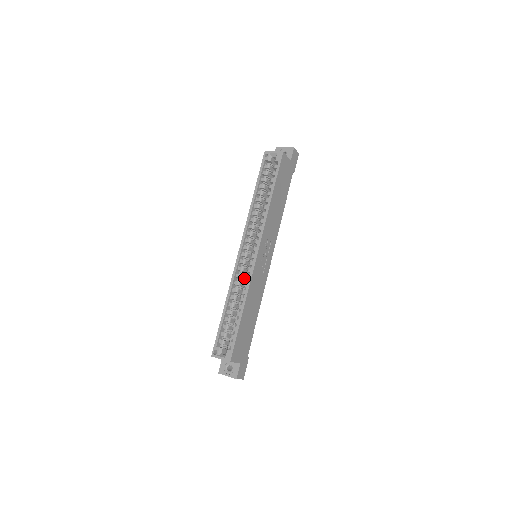
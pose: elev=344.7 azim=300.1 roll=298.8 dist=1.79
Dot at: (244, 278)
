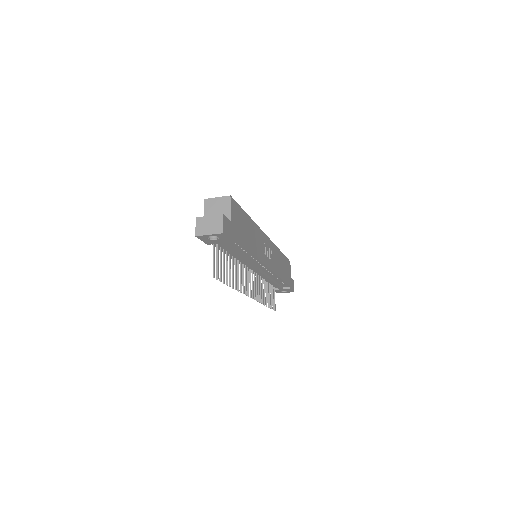
Dot at: occluded
